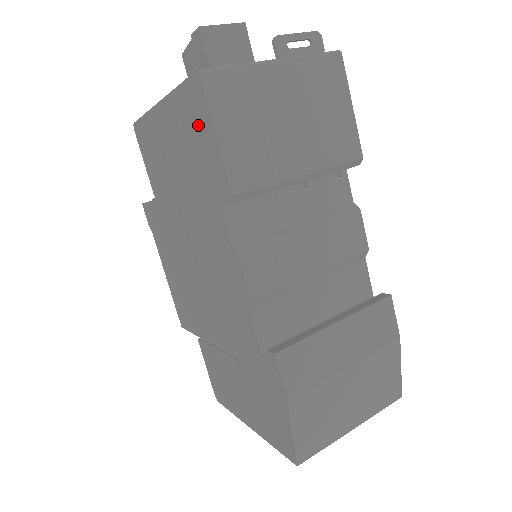
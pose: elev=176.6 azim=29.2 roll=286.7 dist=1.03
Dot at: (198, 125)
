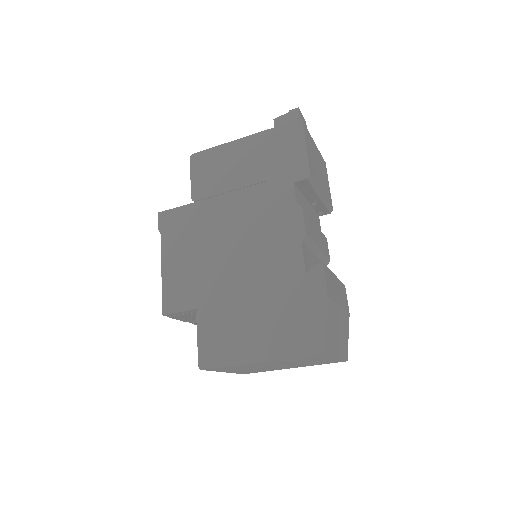
Dot at: (289, 143)
